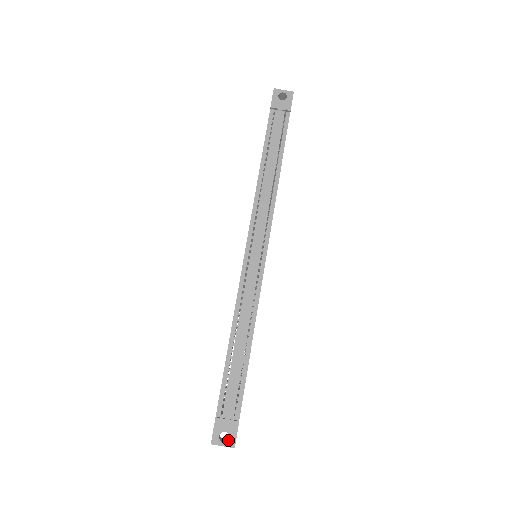
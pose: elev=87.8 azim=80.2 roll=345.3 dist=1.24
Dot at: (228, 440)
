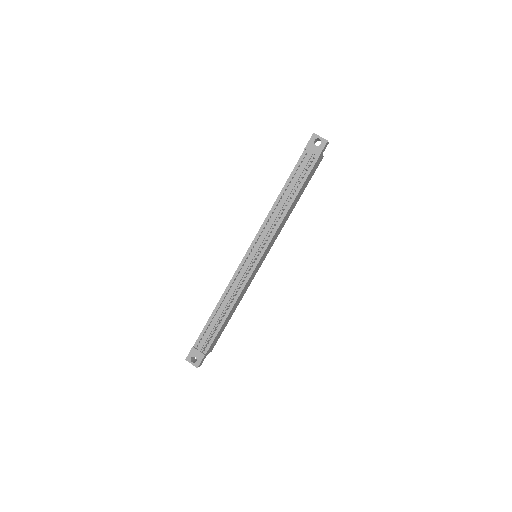
Dot at: (195, 362)
